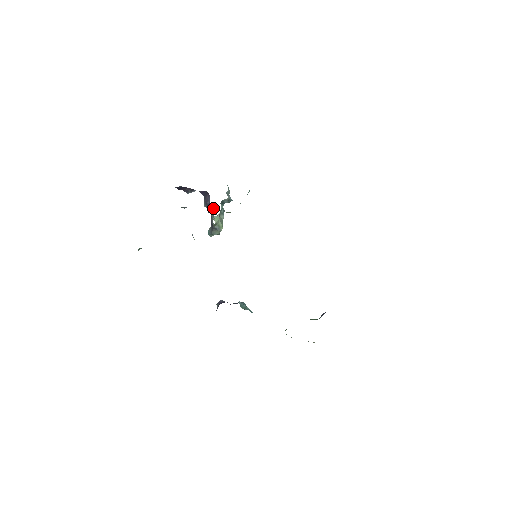
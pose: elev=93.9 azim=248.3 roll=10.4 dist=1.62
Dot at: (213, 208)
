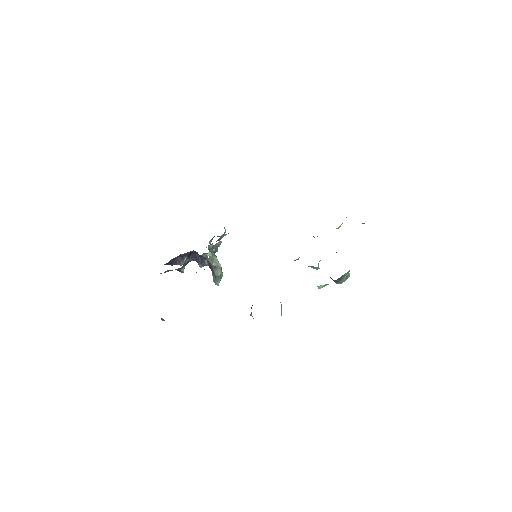
Dot at: occluded
